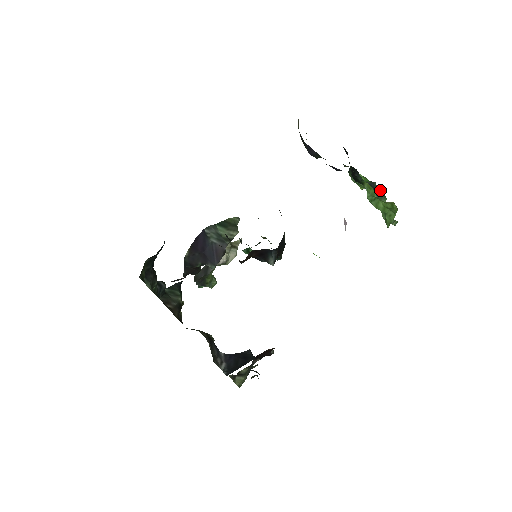
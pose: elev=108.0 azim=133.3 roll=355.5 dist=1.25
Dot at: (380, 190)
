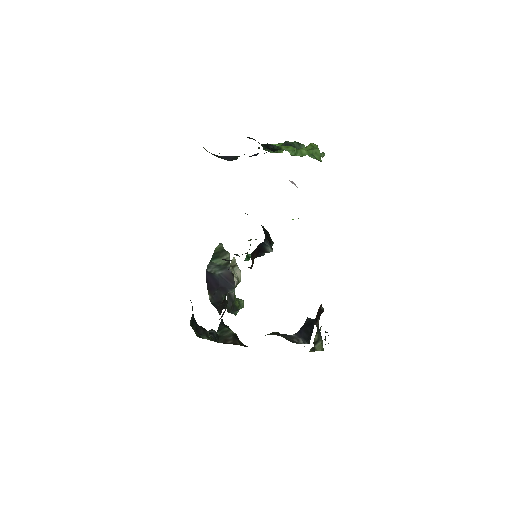
Dot at: (295, 143)
